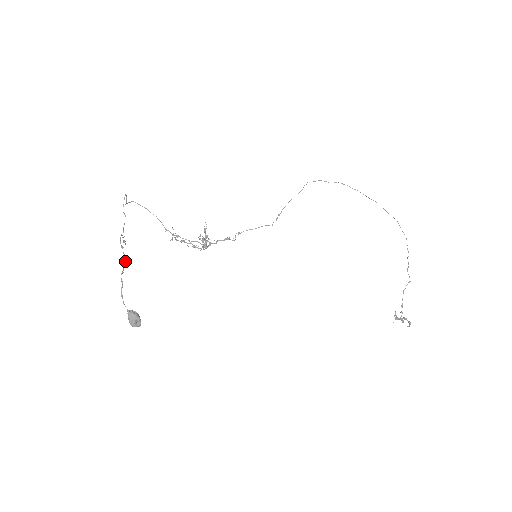
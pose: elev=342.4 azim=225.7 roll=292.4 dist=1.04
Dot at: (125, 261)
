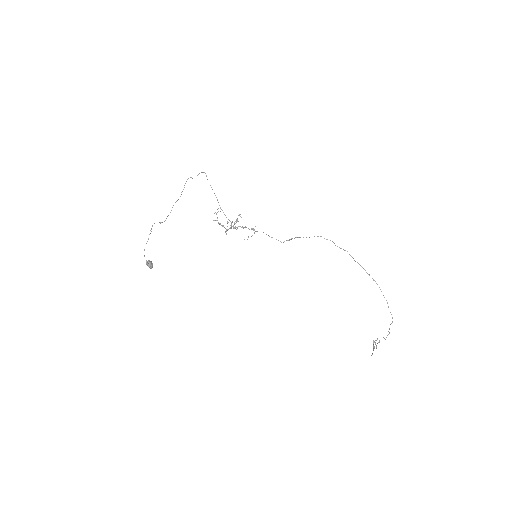
Dot at: occluded
